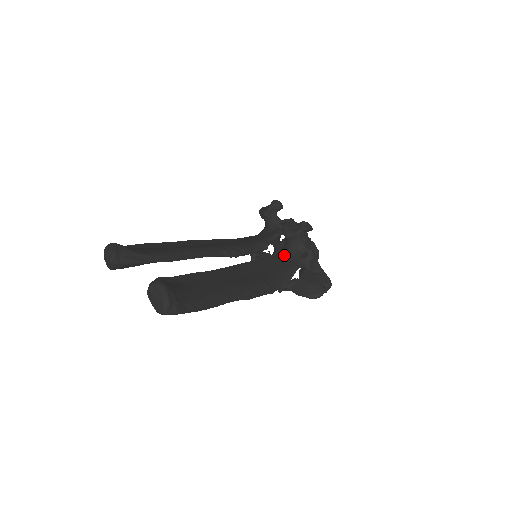
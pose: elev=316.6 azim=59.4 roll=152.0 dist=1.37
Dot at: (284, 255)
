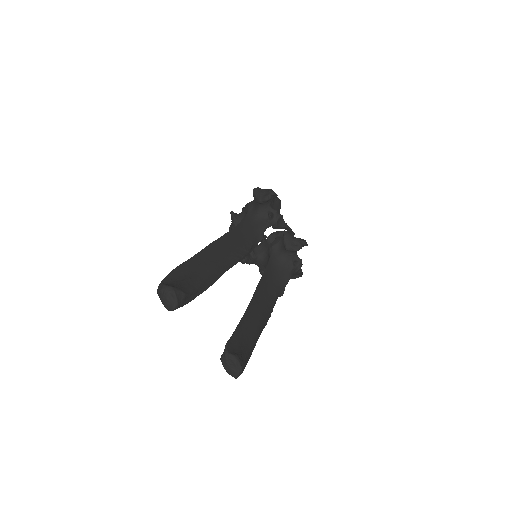
Dot at: (280, 262)
